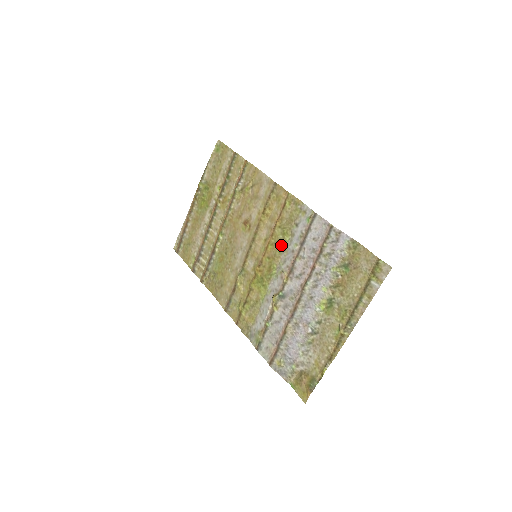
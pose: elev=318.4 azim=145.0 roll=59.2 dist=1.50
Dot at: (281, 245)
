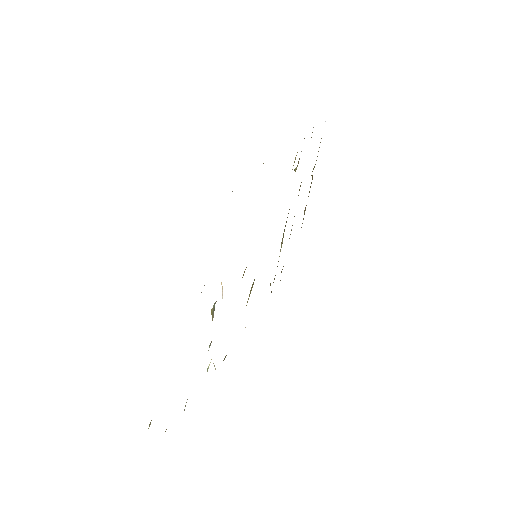
Dot at: occluded
